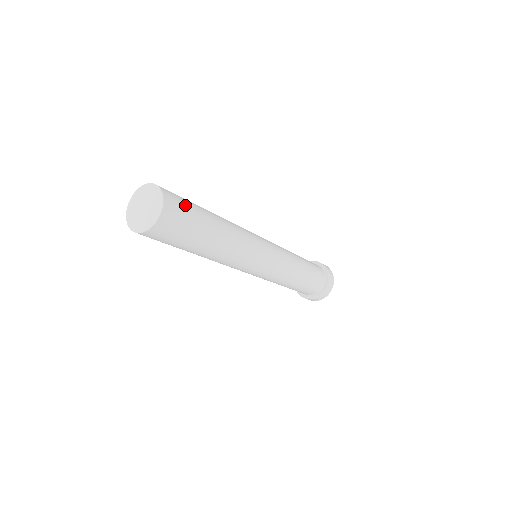
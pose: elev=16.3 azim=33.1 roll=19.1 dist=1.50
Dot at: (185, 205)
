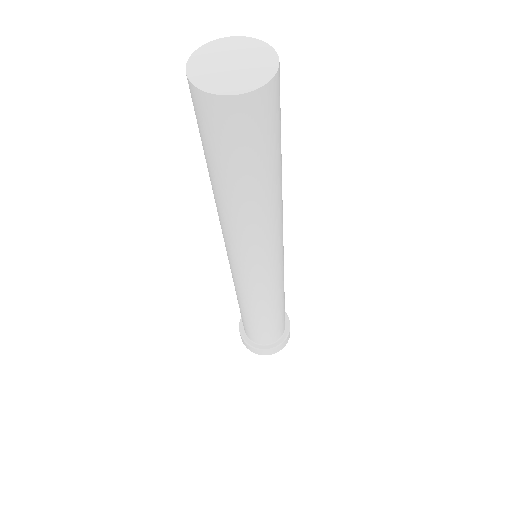
Dot at: occluded
